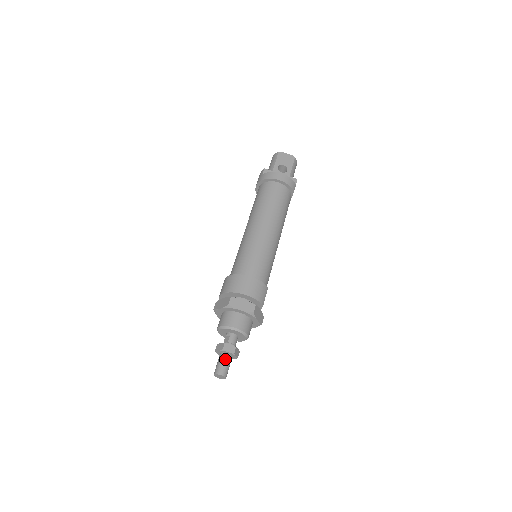
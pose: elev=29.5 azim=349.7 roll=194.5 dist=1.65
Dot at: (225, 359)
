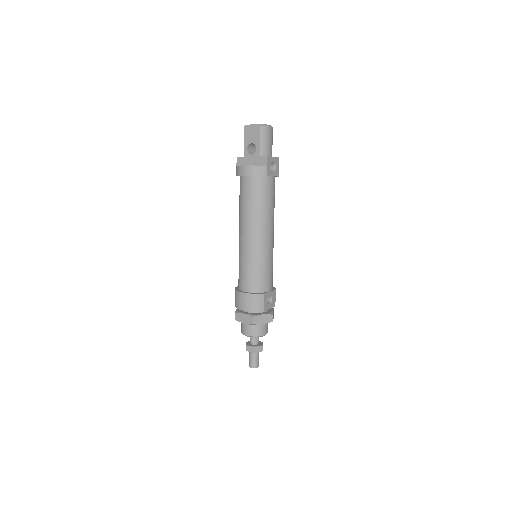
Dot at: (251, 356)
